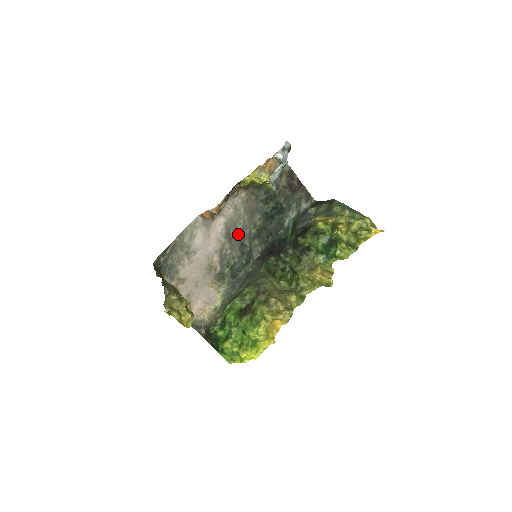
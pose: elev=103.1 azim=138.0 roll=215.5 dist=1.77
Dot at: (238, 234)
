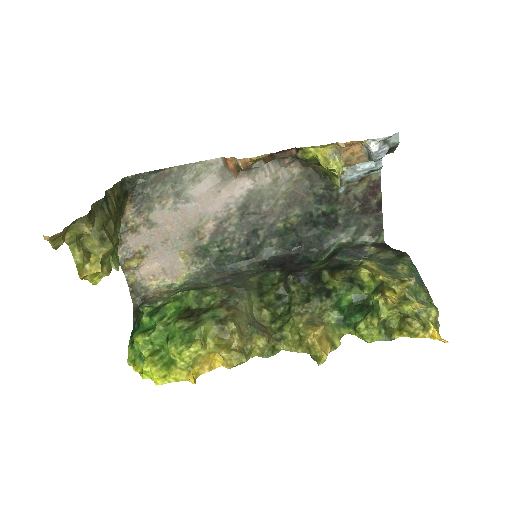
Dot at: (258, 215)
